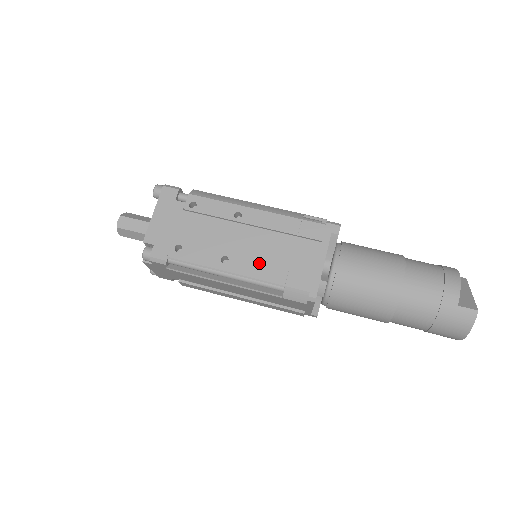
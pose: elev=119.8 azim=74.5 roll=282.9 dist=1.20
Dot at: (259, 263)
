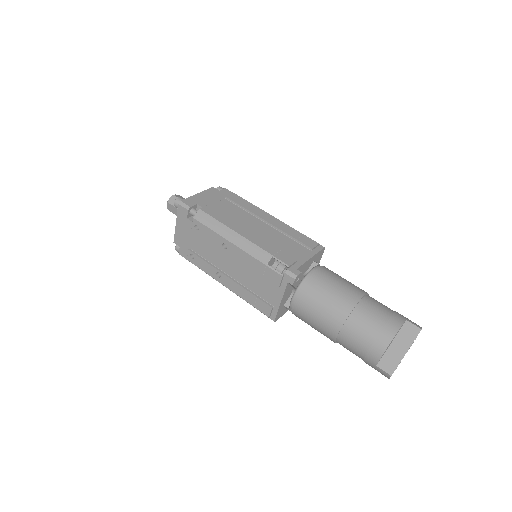
Dot at: (239, 286)
